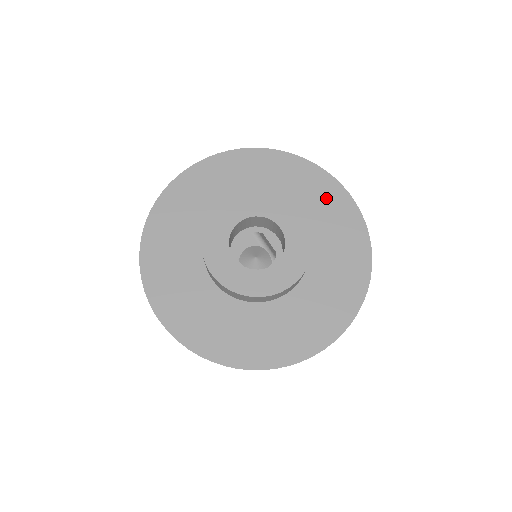
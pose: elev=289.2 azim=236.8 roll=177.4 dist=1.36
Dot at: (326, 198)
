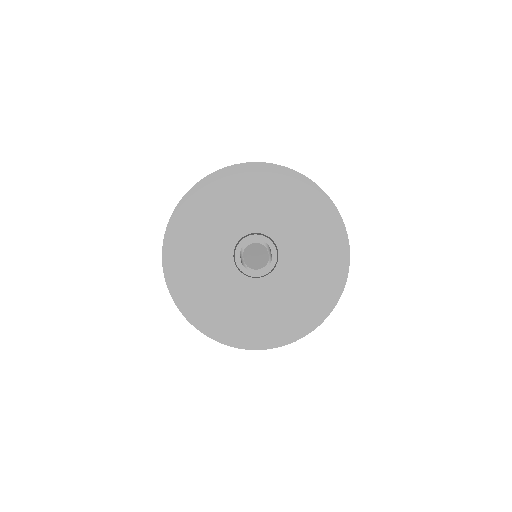
Dot at: (327, 233)
